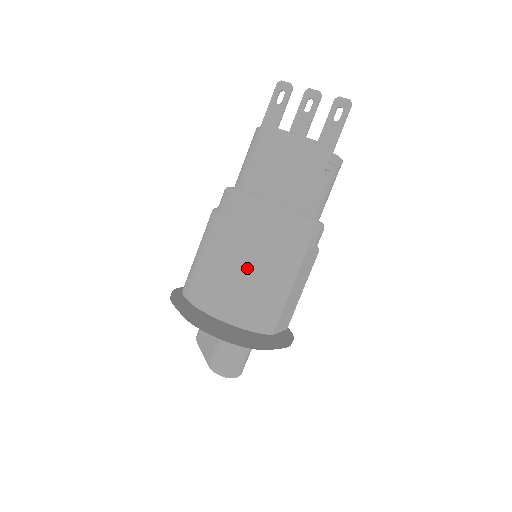
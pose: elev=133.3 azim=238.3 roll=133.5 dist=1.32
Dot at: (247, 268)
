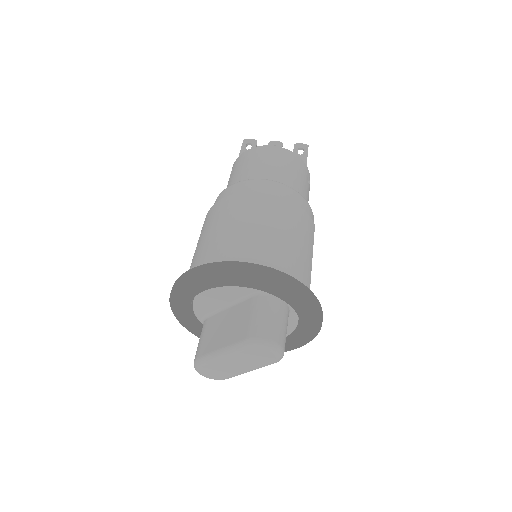
Dot at: (275, 222)
